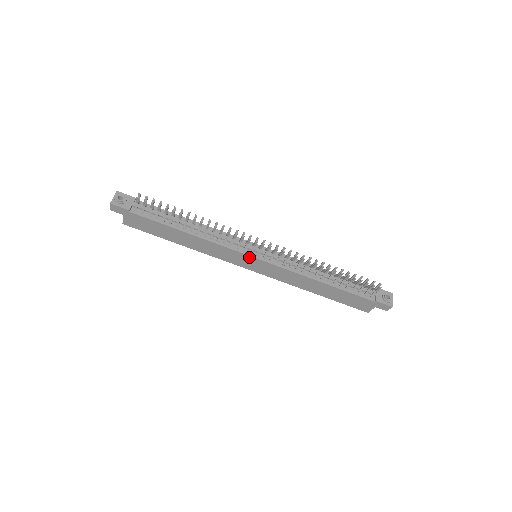
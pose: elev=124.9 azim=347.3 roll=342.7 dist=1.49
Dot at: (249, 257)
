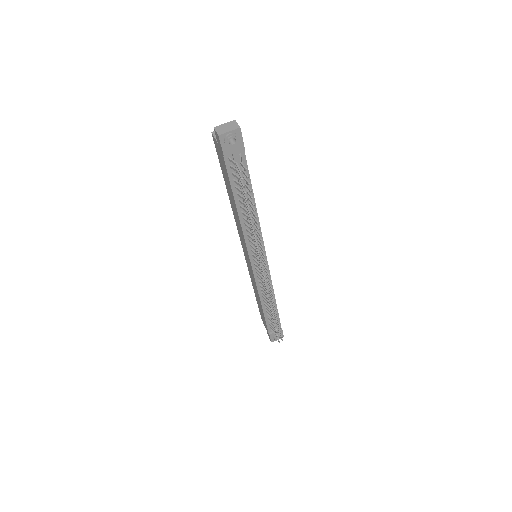
Dot at: (249, 258)
